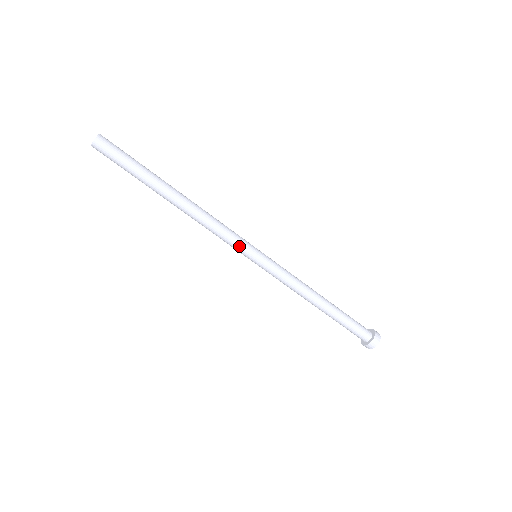
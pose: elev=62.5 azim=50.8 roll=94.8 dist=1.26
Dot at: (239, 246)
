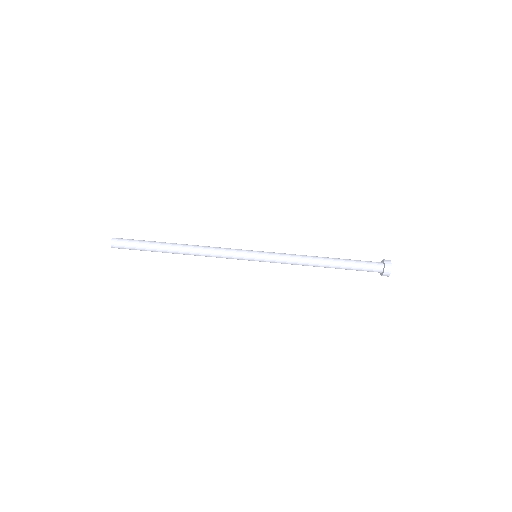
Dot at: (239, 251)
